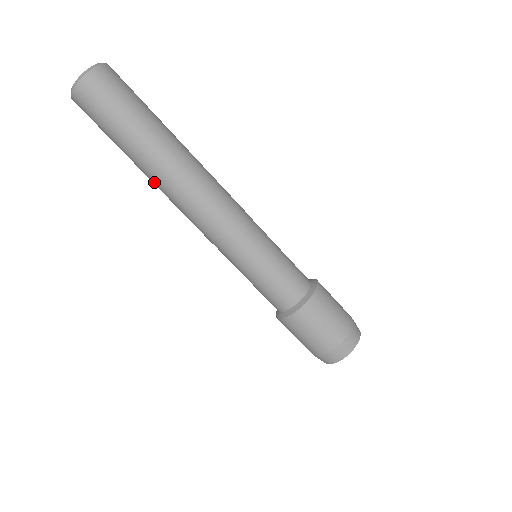
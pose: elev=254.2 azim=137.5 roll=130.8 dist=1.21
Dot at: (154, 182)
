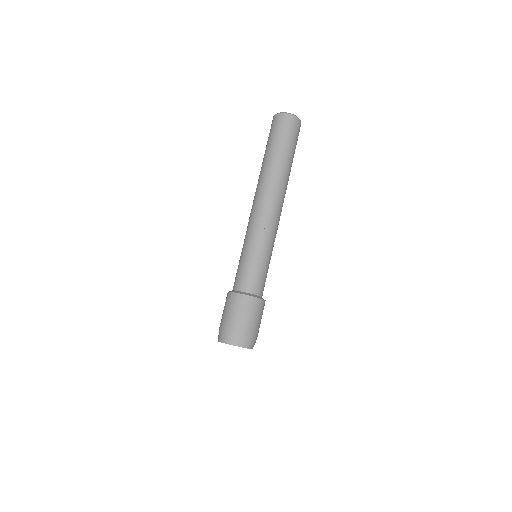
Dot at: occluded
